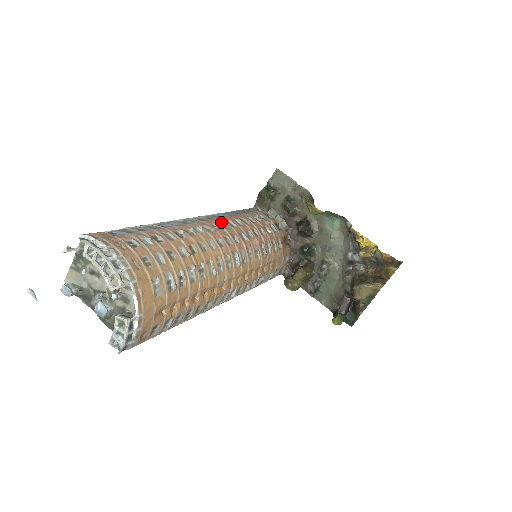
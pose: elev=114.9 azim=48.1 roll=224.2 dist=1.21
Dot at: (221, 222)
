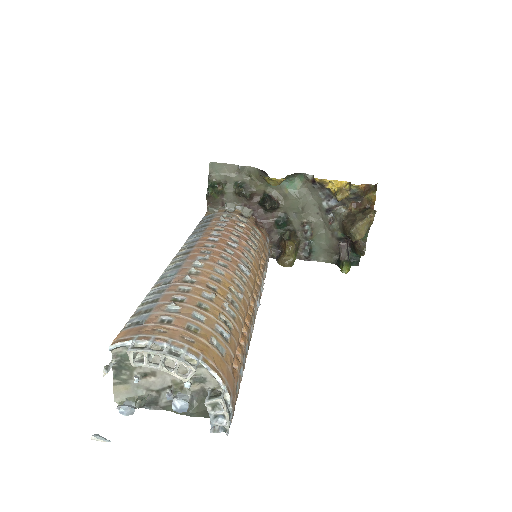
Dot at: (204, 244)
